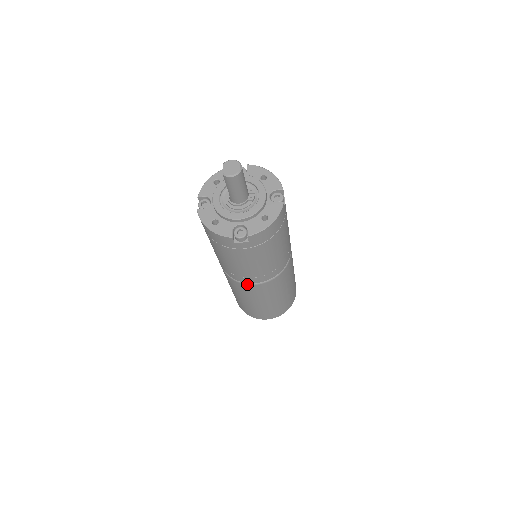
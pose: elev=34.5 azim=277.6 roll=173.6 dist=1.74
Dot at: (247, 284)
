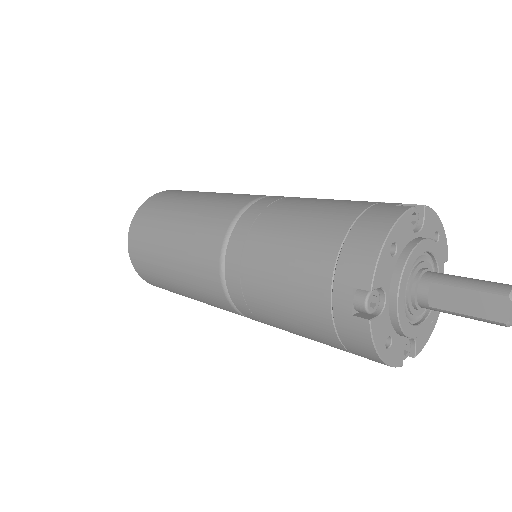
Dot at: occluded
